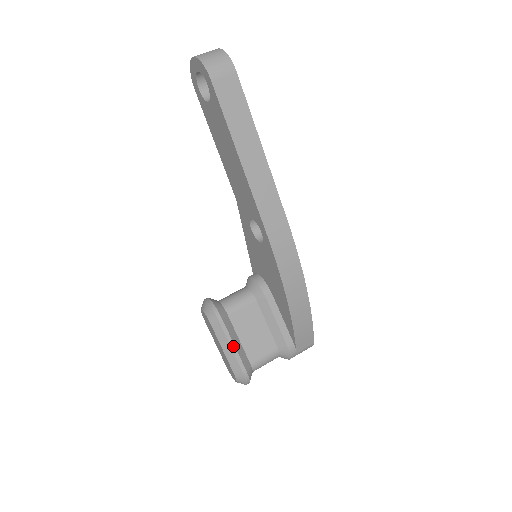
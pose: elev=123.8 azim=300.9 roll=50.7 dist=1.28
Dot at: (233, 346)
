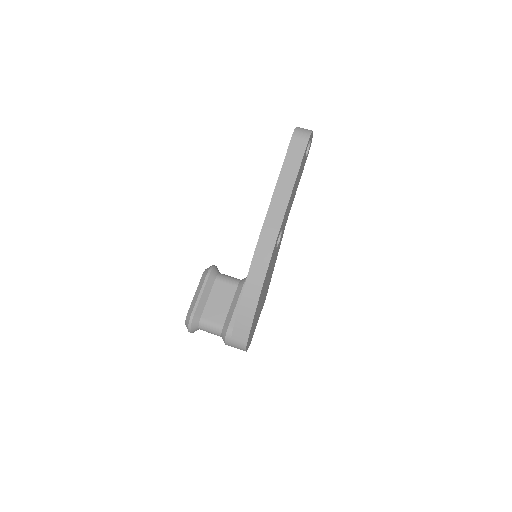
Dot at: (201, 295)
